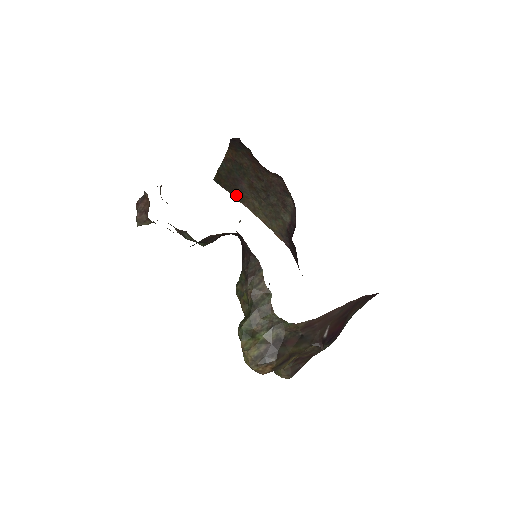
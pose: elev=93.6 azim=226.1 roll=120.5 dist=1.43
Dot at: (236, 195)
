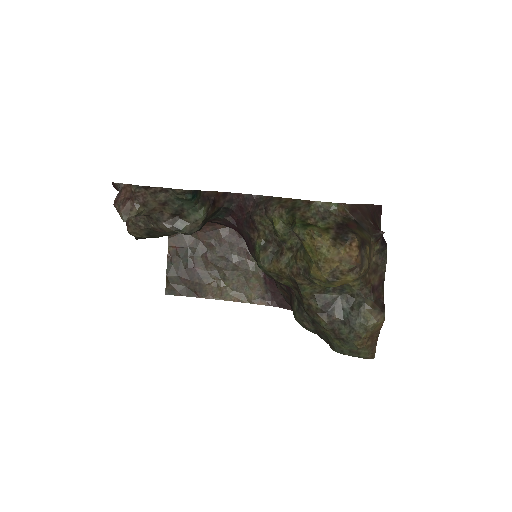
Dot at: (196, 292)
